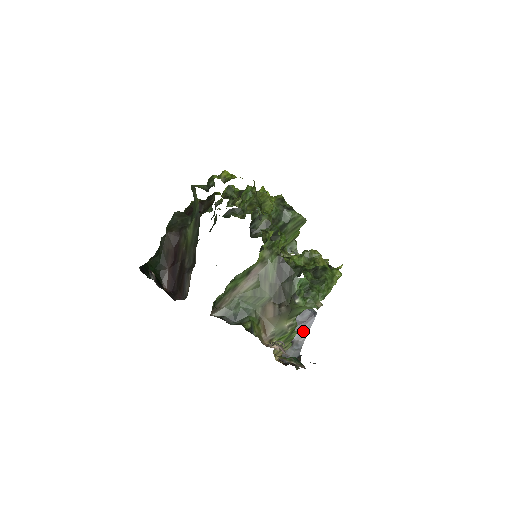
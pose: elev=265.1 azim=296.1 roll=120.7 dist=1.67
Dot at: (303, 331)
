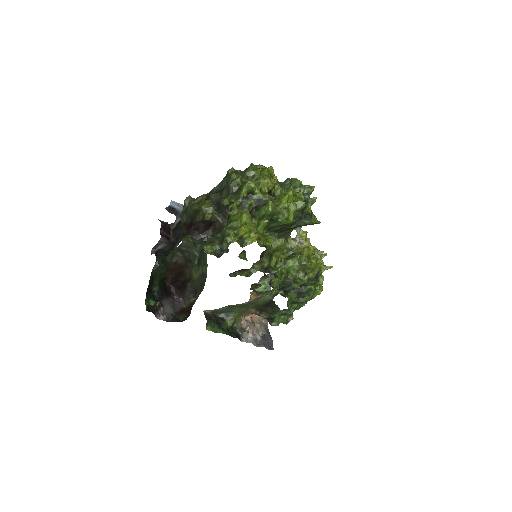
Dot at: occluded
